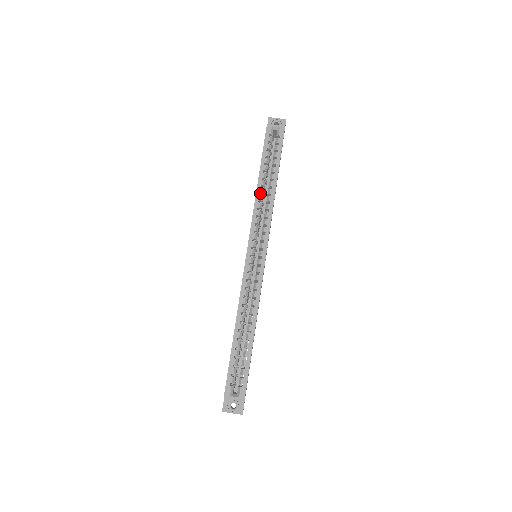
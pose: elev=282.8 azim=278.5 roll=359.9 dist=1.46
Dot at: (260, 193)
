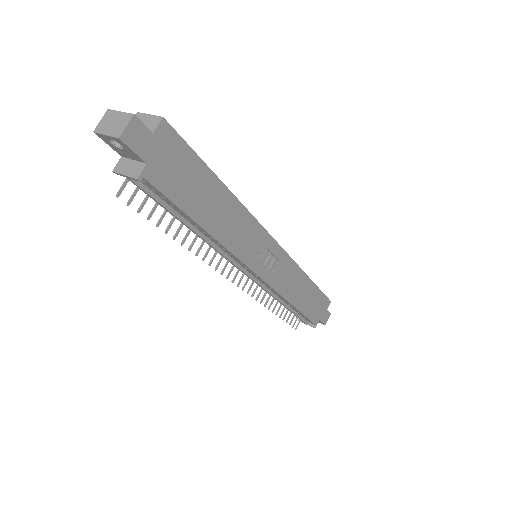
Dot at: occluded
